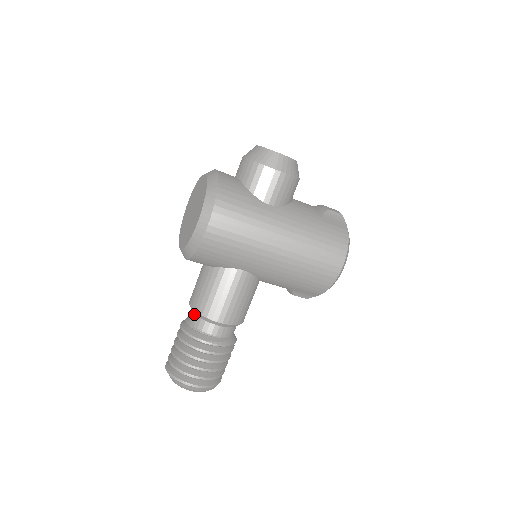
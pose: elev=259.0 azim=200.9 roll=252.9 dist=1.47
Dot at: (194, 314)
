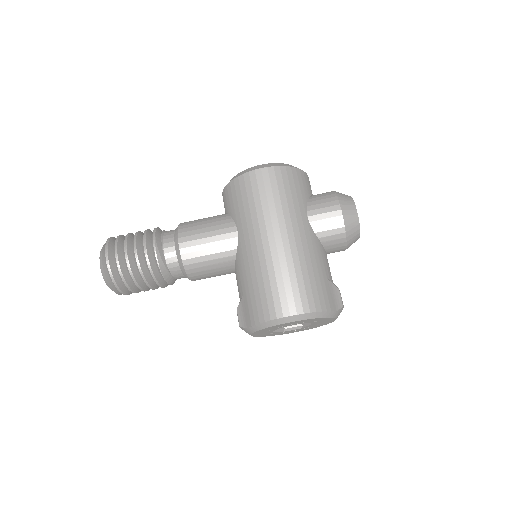
Dot at: occluded
